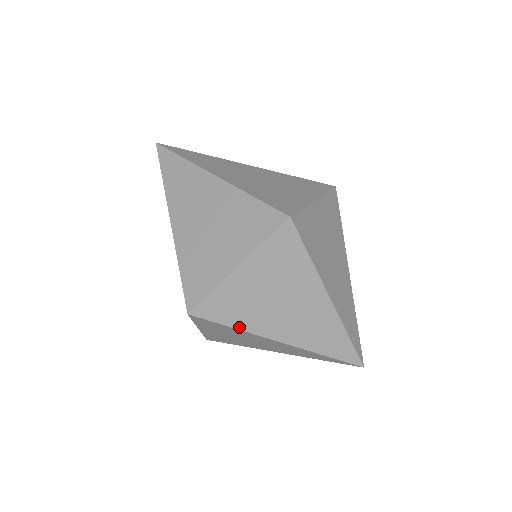
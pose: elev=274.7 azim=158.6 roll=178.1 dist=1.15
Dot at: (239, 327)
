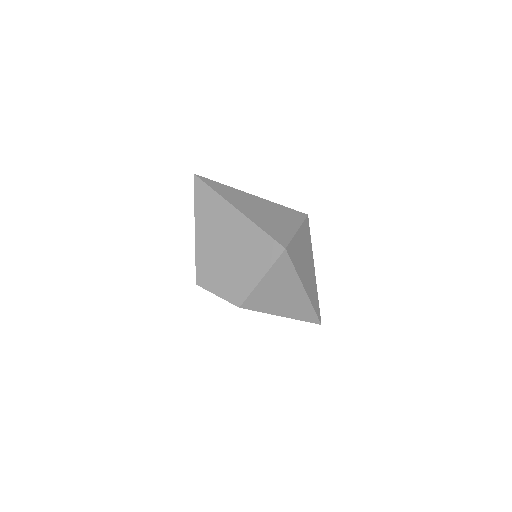
Dot at: (296, 270)
